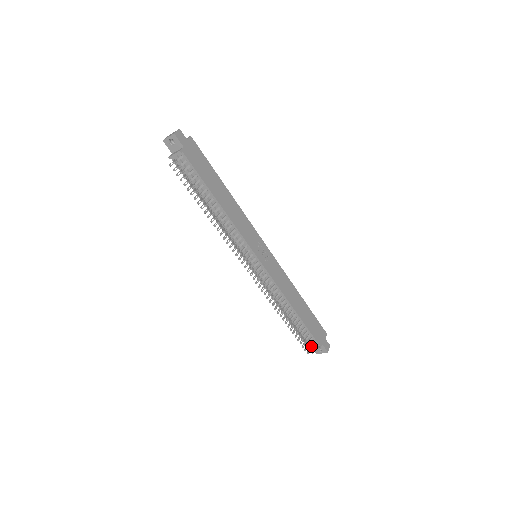
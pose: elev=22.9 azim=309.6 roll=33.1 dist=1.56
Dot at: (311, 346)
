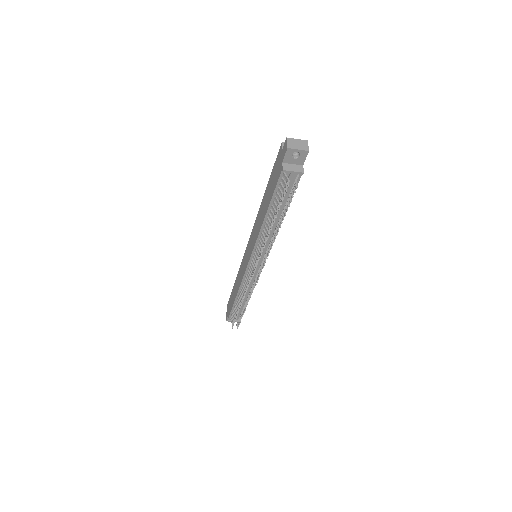
Dot at: occluded
